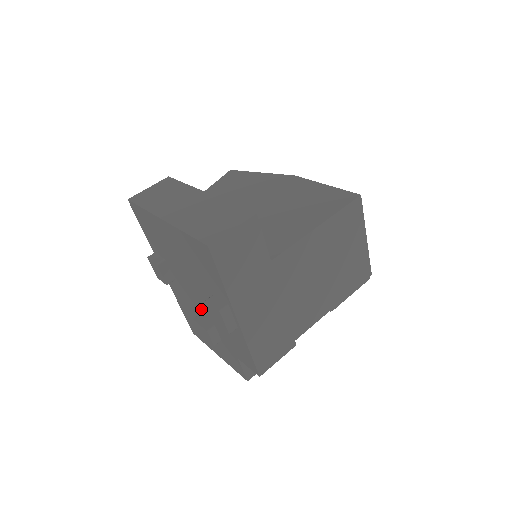
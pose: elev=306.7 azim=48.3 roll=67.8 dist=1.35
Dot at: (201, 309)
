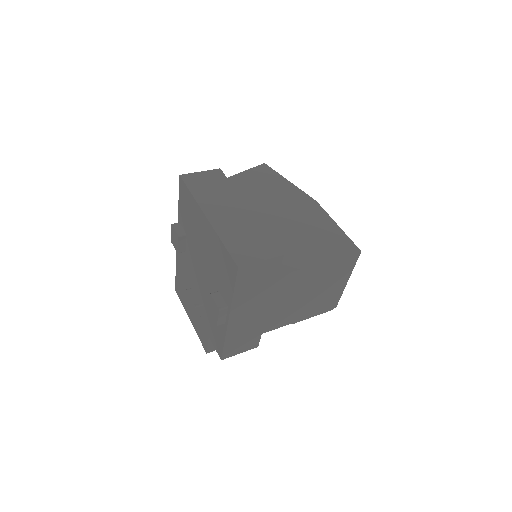
Dot at: (197, 286)
